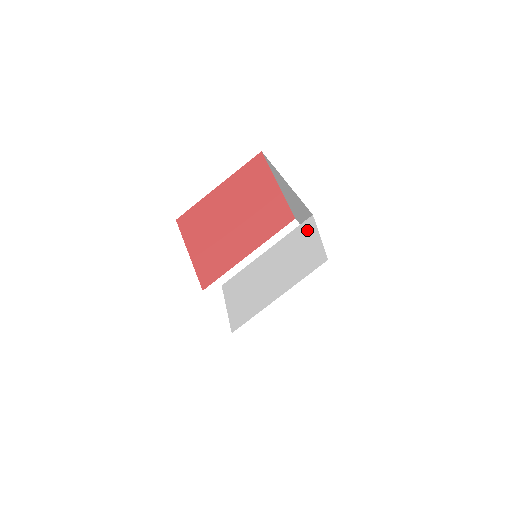
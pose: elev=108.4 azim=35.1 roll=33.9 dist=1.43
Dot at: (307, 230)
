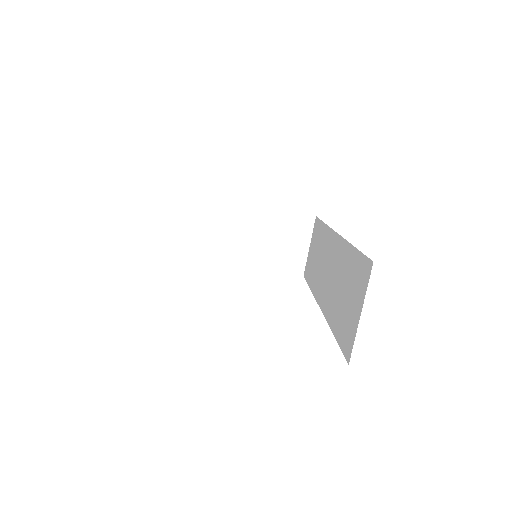
Dot at: occluded
